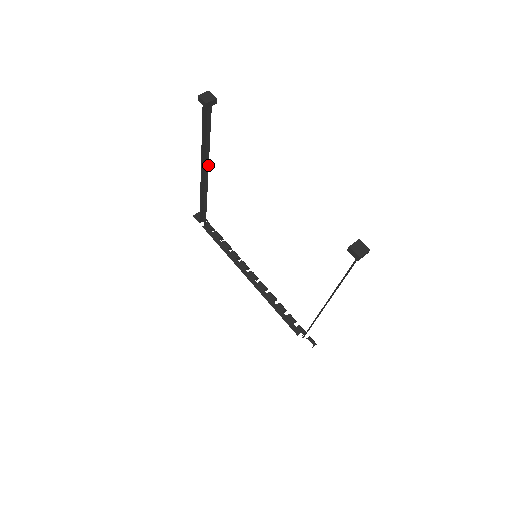
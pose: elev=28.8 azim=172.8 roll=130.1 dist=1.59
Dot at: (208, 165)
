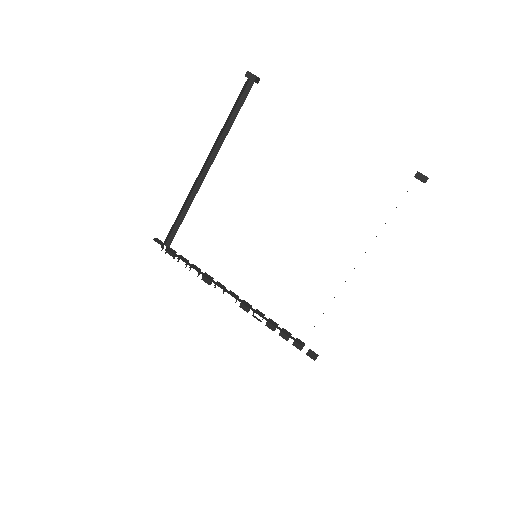
Dot at: (214, 158)
